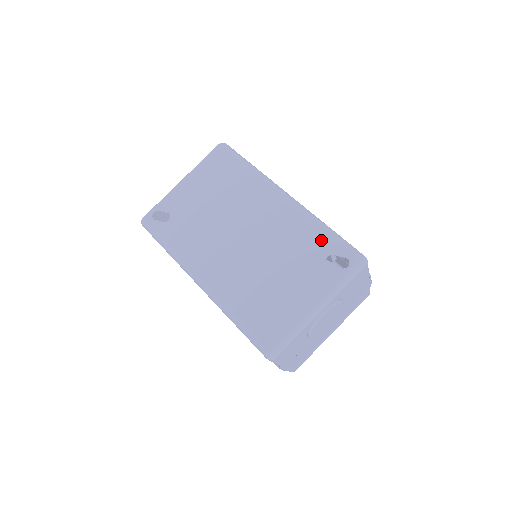
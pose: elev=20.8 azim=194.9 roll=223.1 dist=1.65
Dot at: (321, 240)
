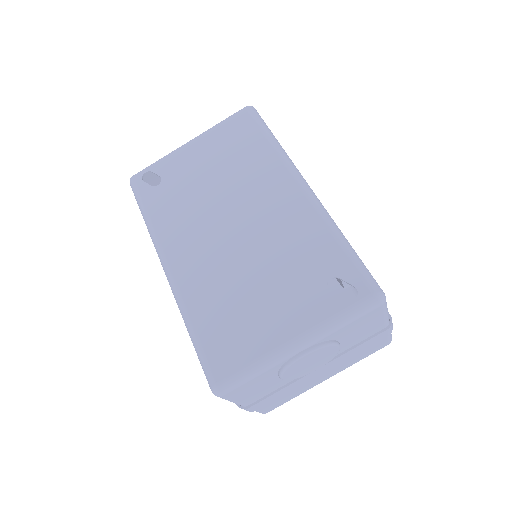
Dot at: (330, 254)
